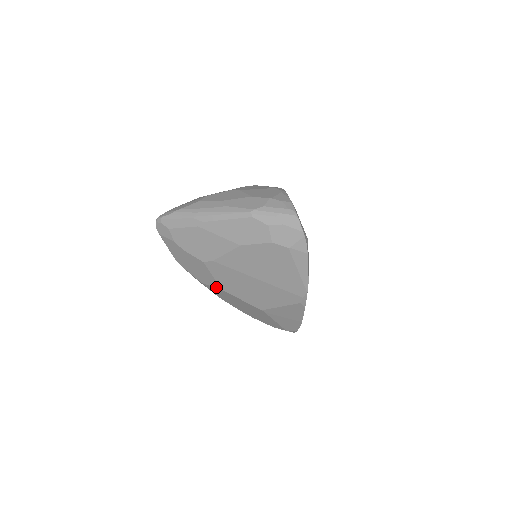
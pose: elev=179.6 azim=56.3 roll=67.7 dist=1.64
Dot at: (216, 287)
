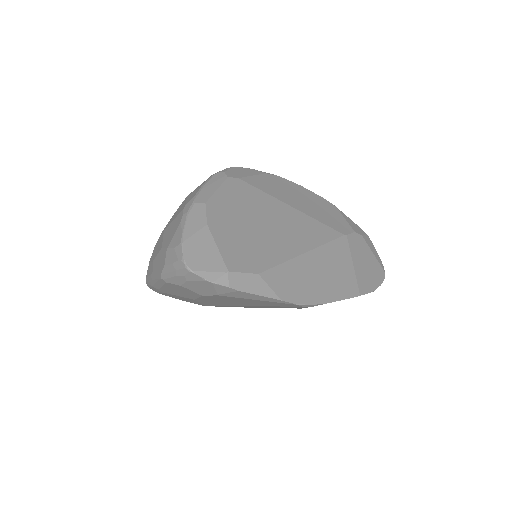
Dot at: occluded
